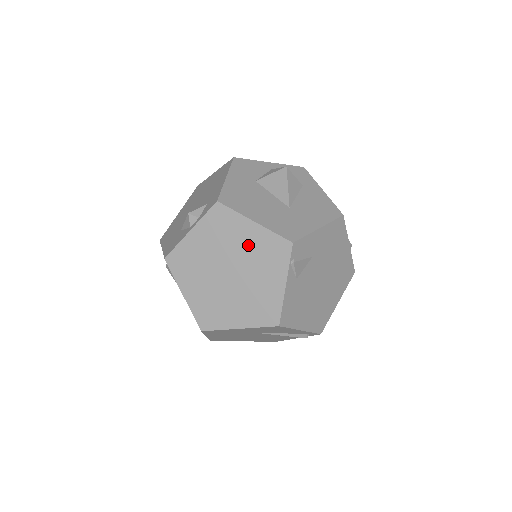
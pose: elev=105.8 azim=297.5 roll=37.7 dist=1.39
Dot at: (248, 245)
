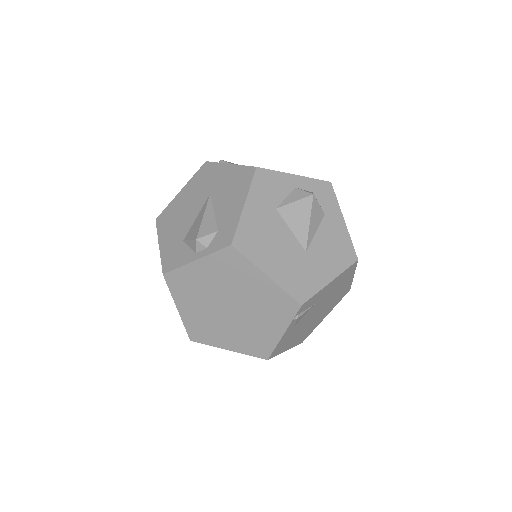
Dot at: (255, 292)
